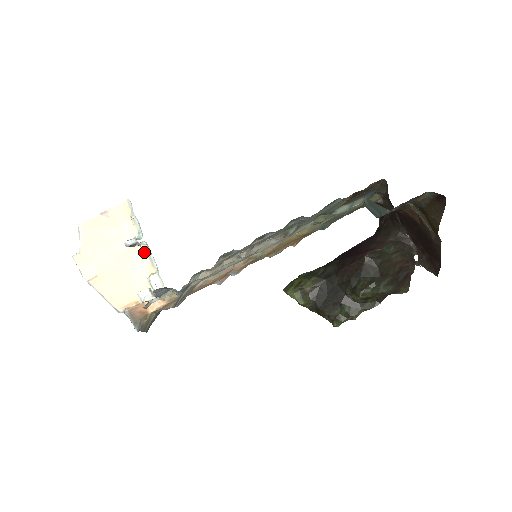
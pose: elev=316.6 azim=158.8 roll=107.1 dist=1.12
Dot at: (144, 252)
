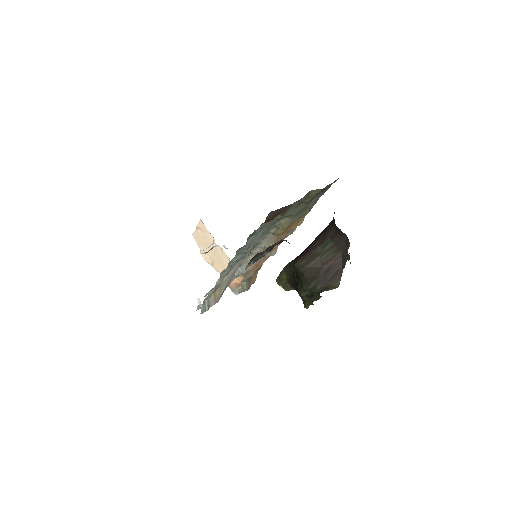
Dot at: (221, 248)
